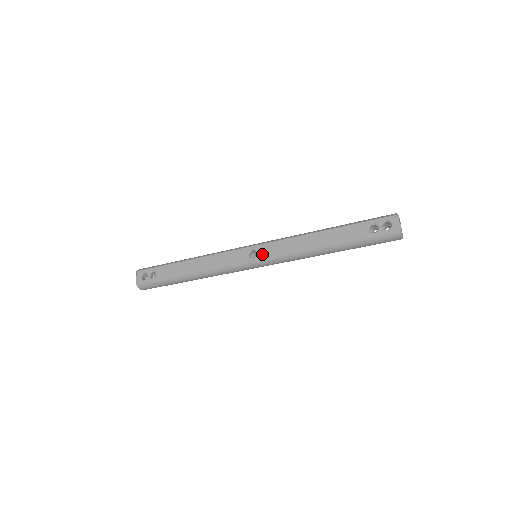
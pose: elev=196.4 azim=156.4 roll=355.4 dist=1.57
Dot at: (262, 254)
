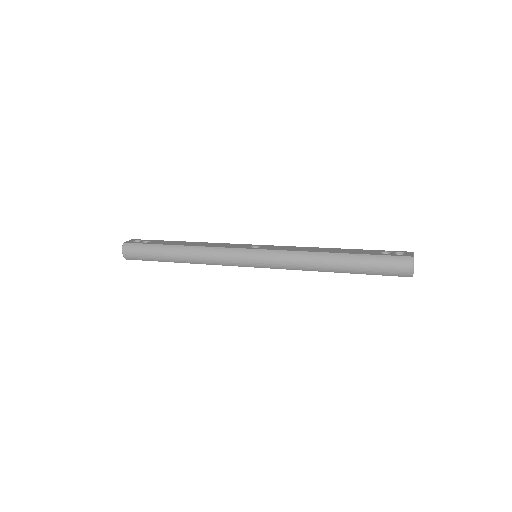
Dot at: (265, 248)
